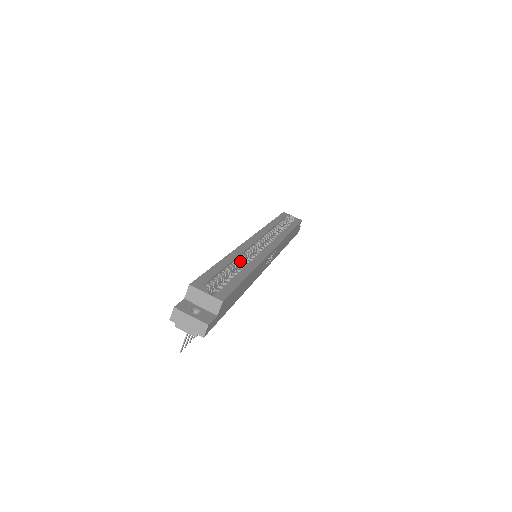
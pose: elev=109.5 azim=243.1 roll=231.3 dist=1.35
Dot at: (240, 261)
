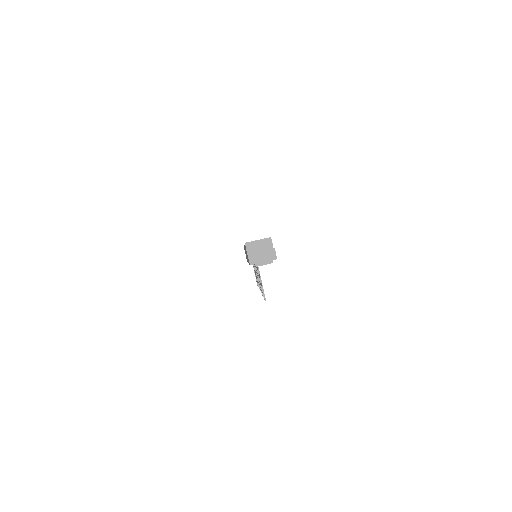
Dot at: occluded
